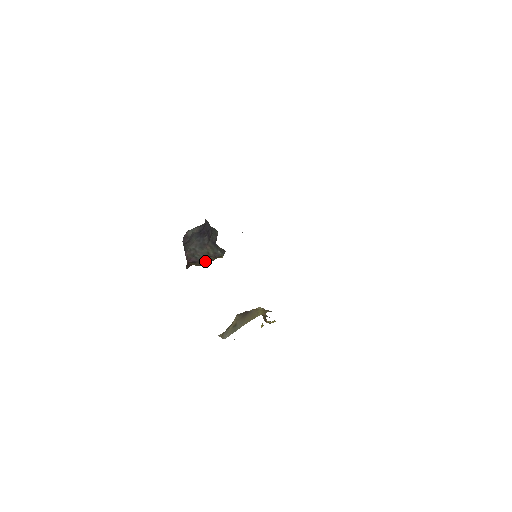
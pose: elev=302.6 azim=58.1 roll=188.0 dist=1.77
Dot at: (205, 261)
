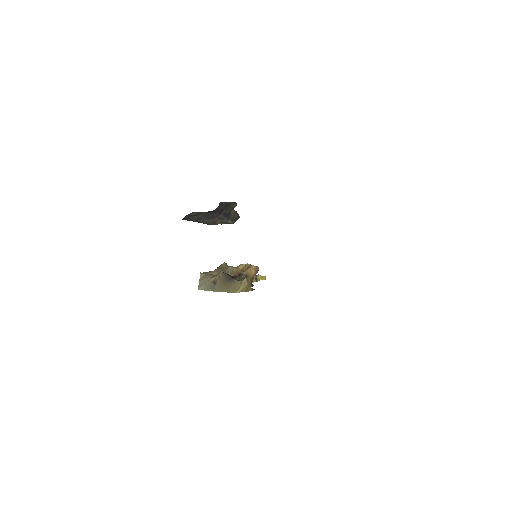
Dot at: occluded
